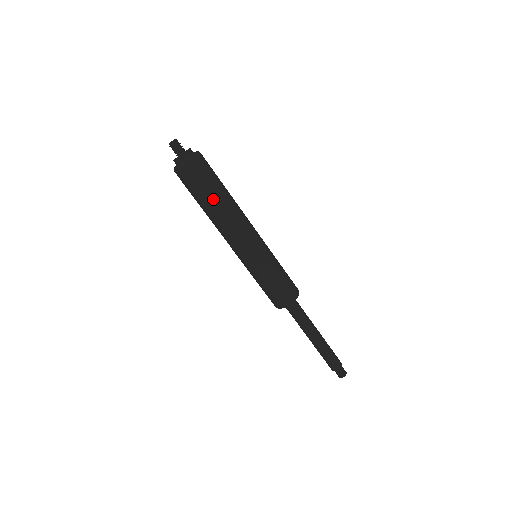
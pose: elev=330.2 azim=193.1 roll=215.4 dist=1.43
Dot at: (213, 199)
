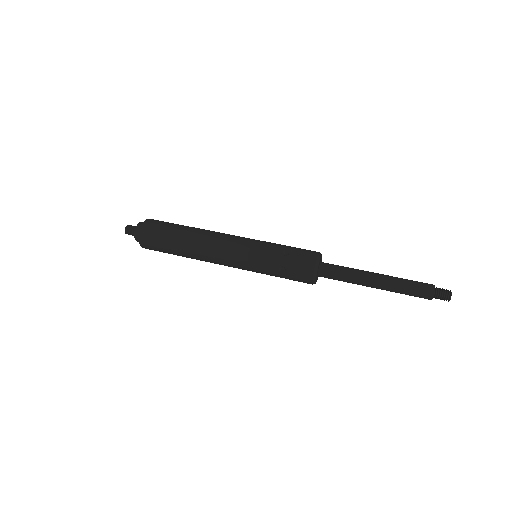
Dot at: (180, 233)
